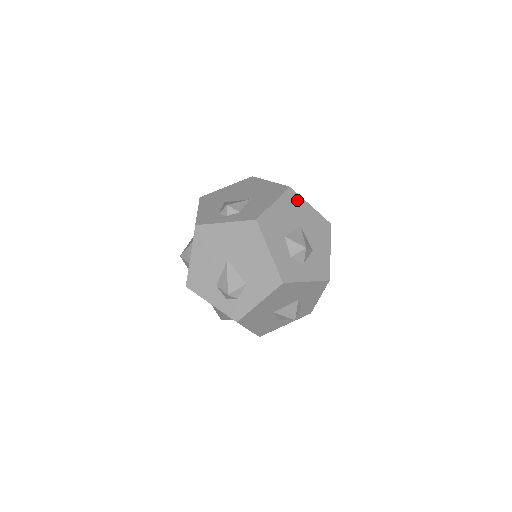
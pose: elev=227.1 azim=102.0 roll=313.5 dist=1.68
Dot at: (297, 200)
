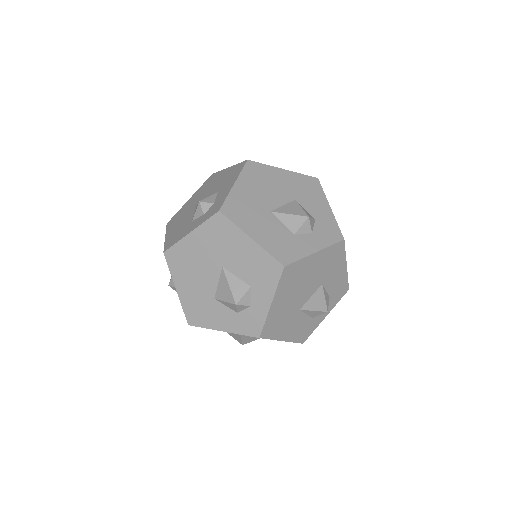
Dot at: occluded
